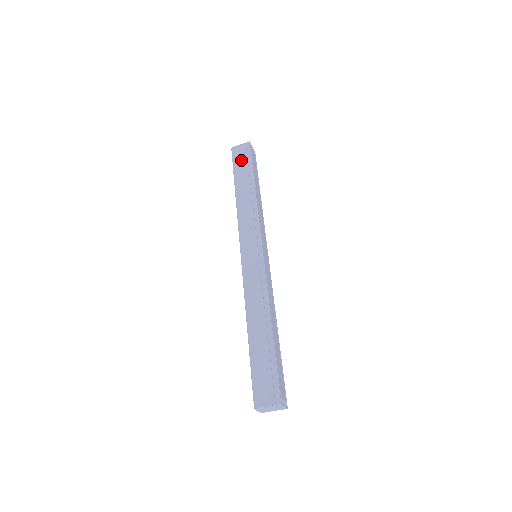
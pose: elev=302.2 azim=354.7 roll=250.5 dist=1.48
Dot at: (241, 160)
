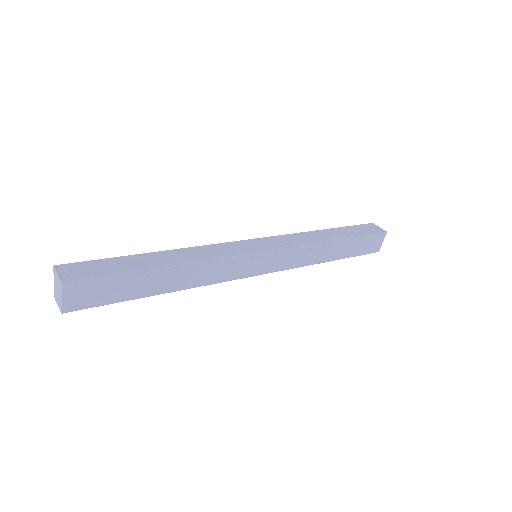
Dot at: occluded
